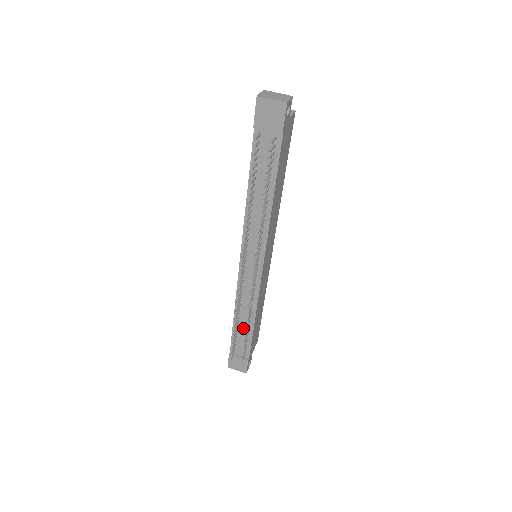
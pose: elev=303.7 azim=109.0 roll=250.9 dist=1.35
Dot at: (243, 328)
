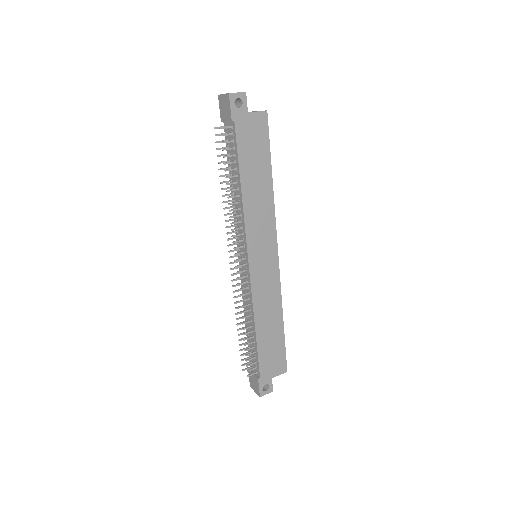
Dot at: occluded
